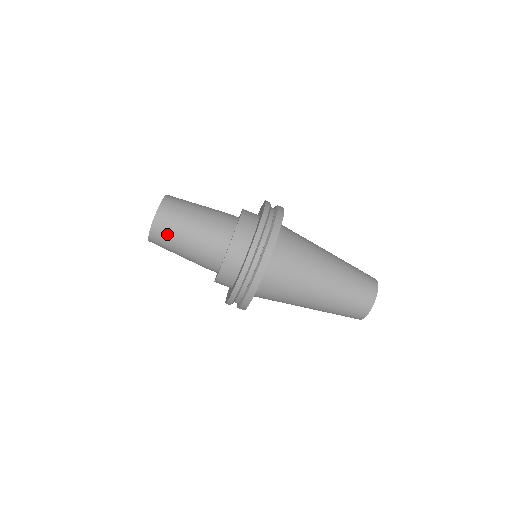
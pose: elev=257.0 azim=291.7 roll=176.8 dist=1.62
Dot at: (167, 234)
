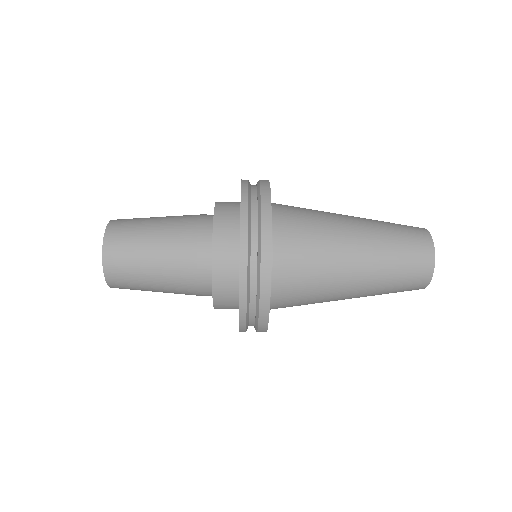
Dot at: (128, 275)
